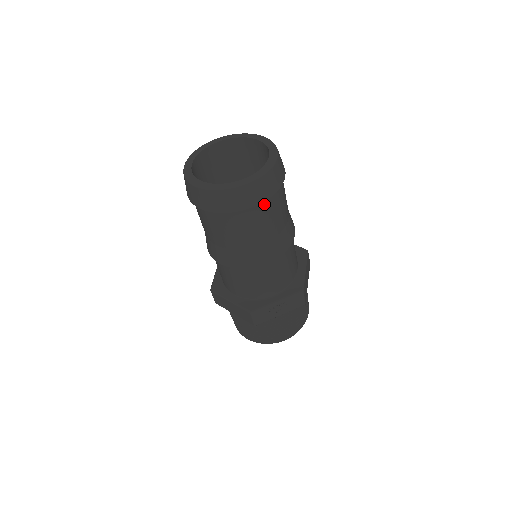
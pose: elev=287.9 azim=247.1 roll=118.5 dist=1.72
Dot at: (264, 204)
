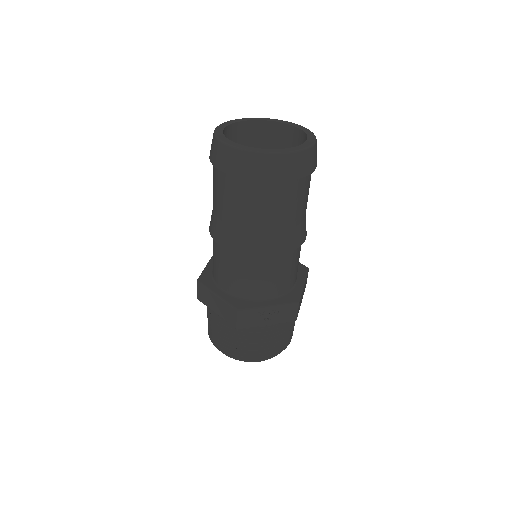
Dot at: (291, 185)
